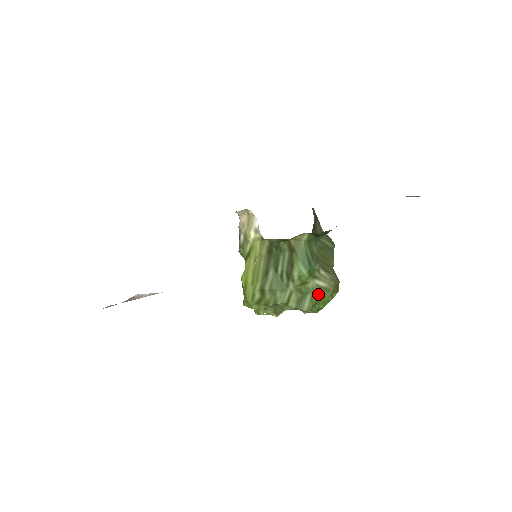
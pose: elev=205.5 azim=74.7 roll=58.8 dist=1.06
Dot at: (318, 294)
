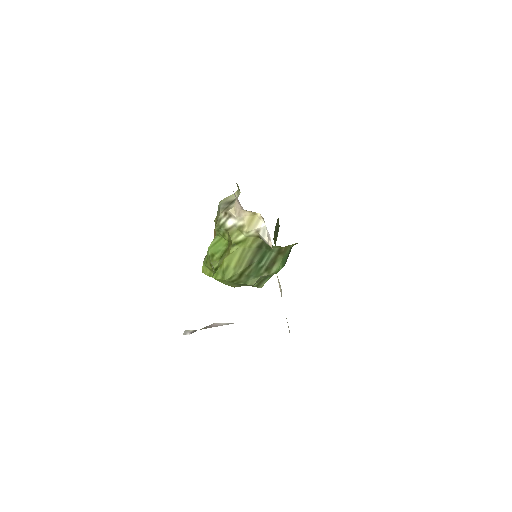
Dot at: occluded
